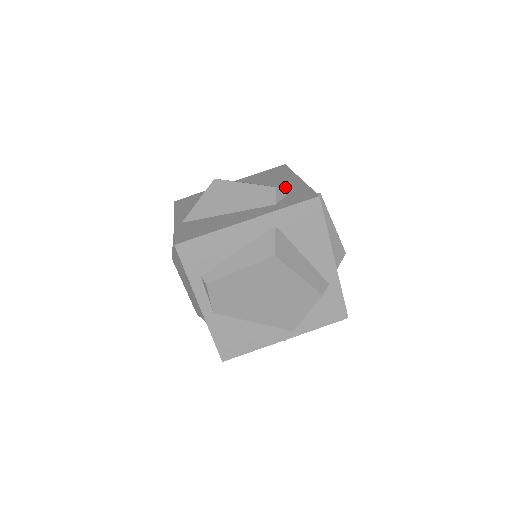
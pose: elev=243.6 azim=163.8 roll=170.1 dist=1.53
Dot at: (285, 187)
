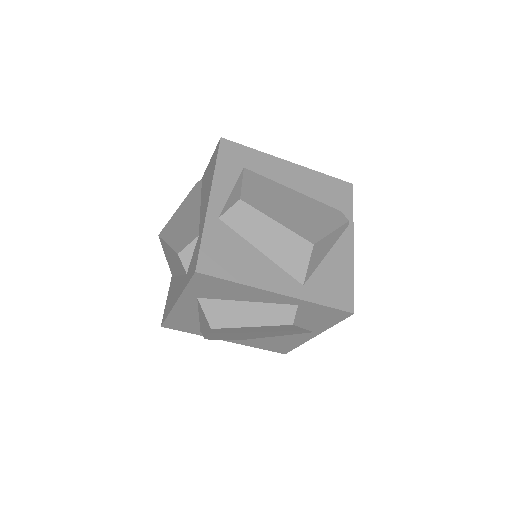
Dot at: (199, 225)
